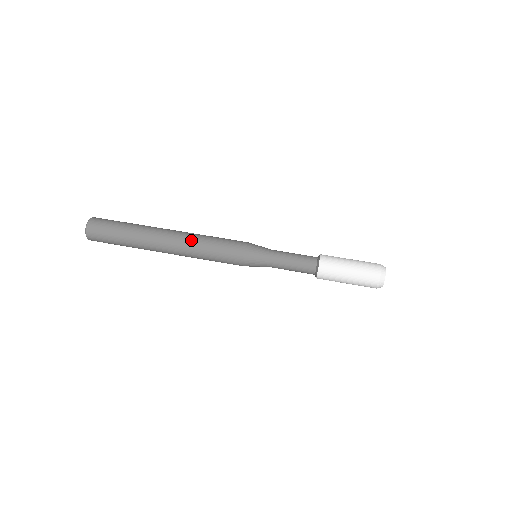
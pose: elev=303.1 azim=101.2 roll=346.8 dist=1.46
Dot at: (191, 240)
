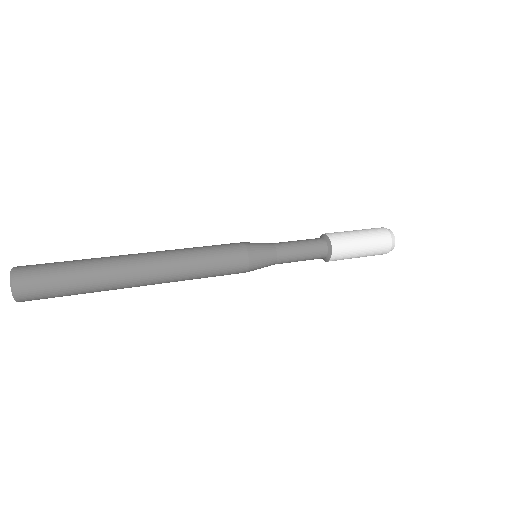
Dot at: occluded
